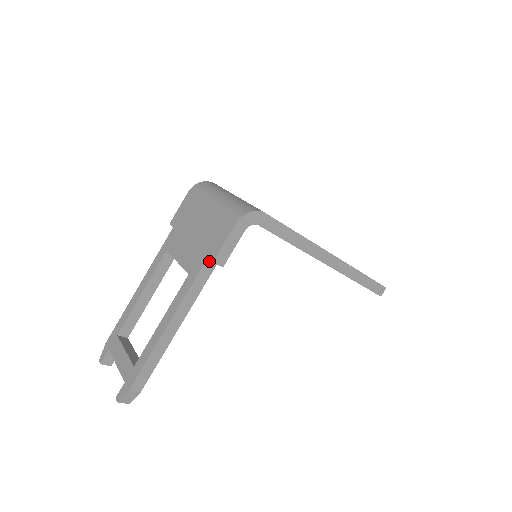
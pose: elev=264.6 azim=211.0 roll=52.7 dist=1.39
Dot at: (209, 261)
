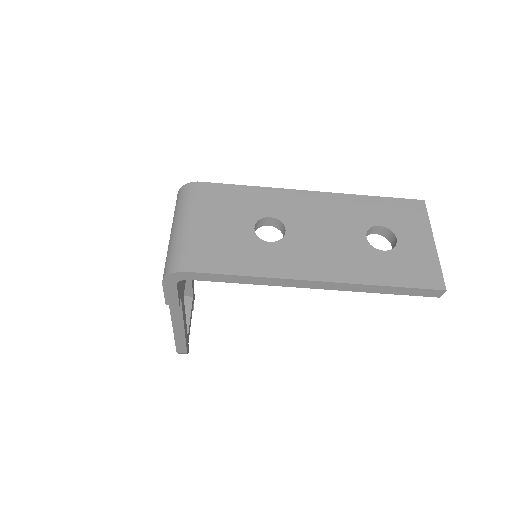
Dot at: occluded
